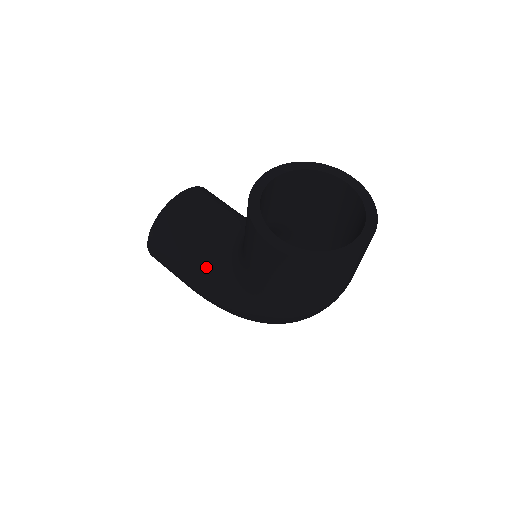
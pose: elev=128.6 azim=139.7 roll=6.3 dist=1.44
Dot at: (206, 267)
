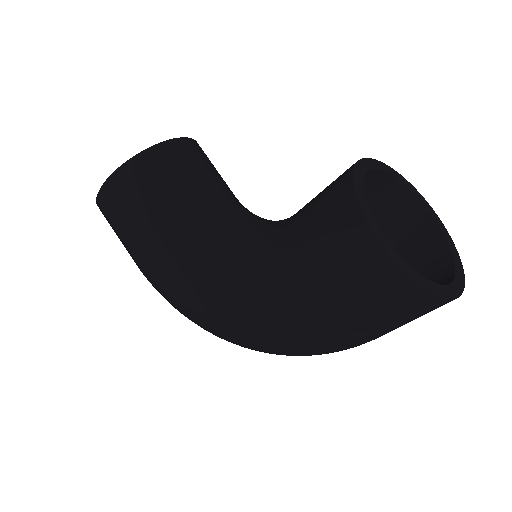
Dot at: (192, 243)
